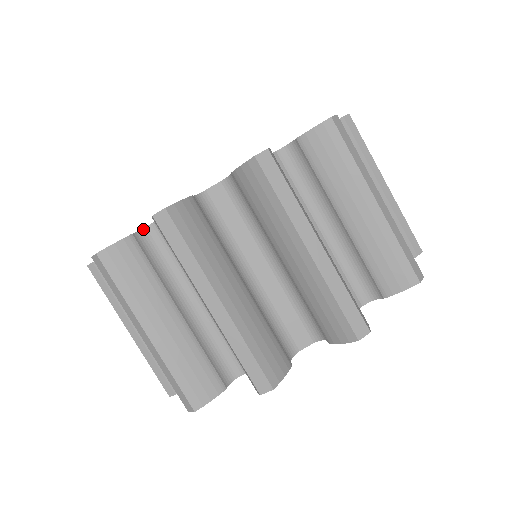
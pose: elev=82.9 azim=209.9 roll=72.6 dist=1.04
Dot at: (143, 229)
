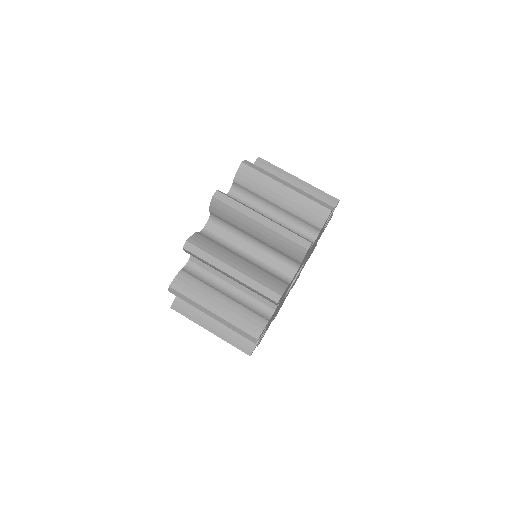
Dot at: (200, 232)
